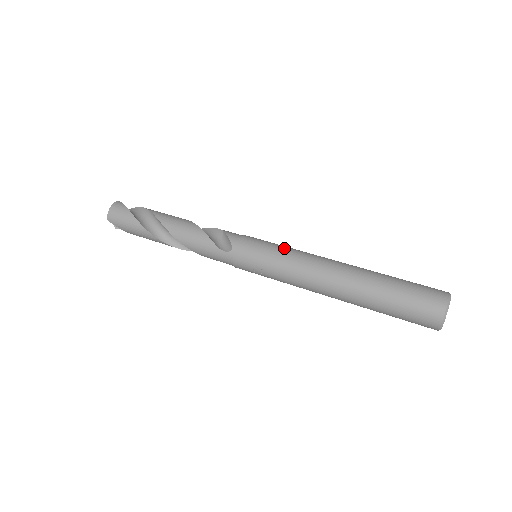
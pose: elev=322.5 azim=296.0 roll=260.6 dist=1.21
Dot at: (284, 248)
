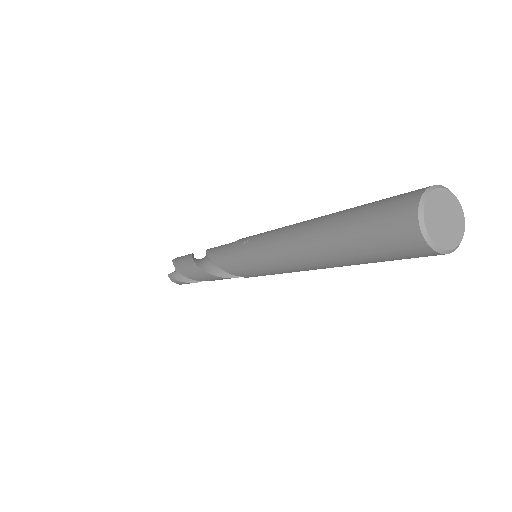
Dot at: occluded
